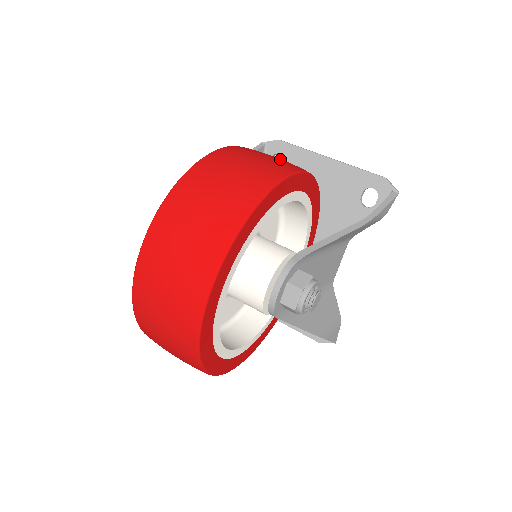
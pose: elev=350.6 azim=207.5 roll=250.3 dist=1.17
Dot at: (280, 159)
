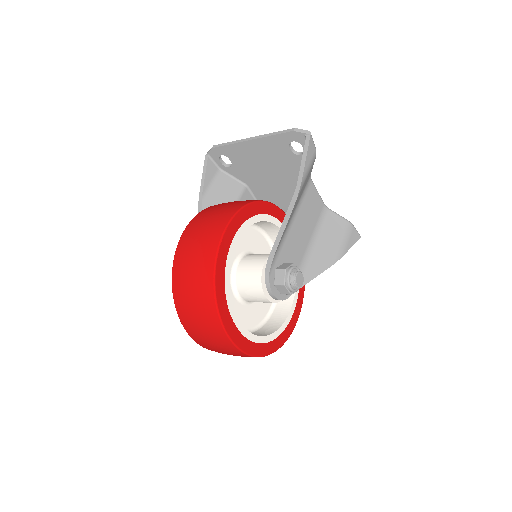
Dot at: (210, 224)
